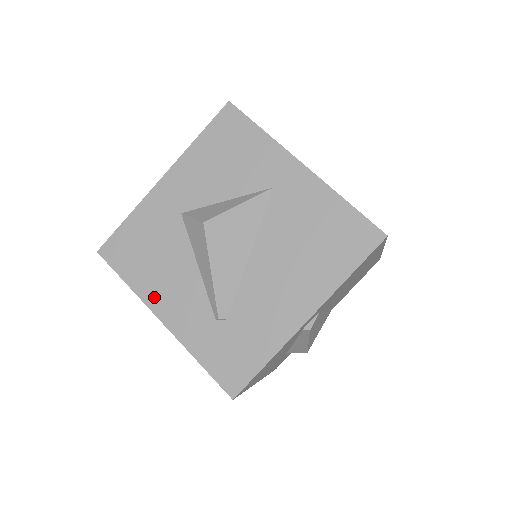
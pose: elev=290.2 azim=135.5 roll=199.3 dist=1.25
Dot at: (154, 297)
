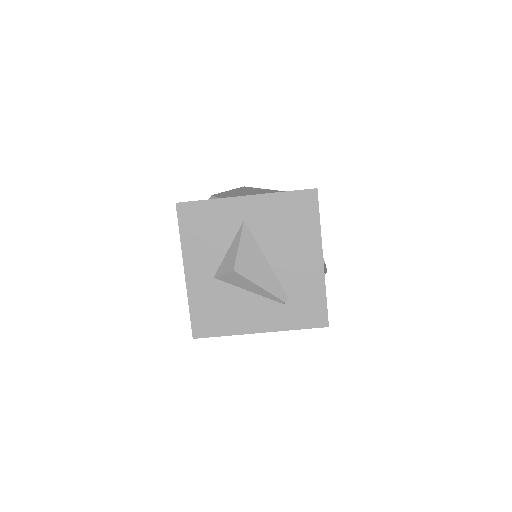
Dot at: (245, 327)
